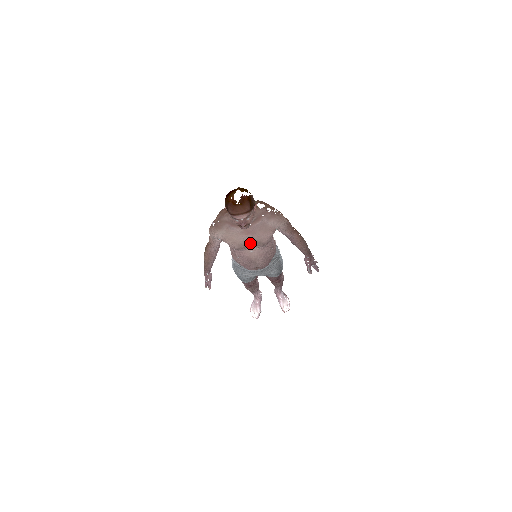
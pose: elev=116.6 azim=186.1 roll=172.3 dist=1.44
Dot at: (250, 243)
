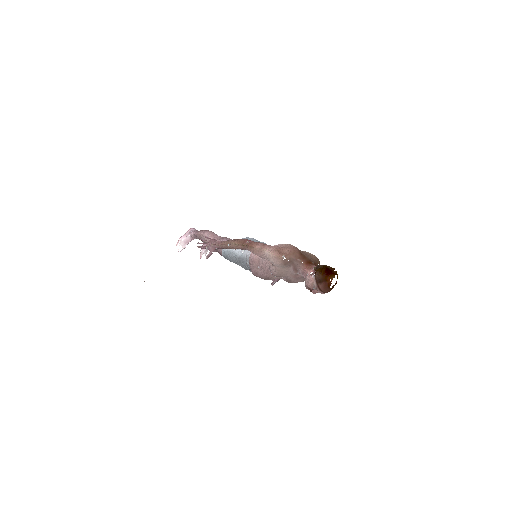
Dot at: (285, 277)
